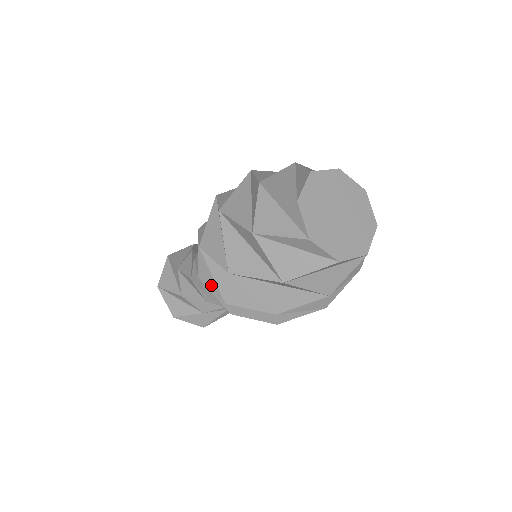
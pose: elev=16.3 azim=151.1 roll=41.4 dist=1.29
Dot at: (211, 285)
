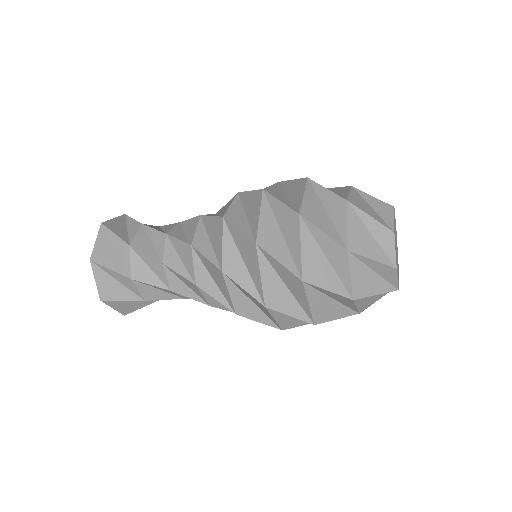
Dot at: (241, 227)
